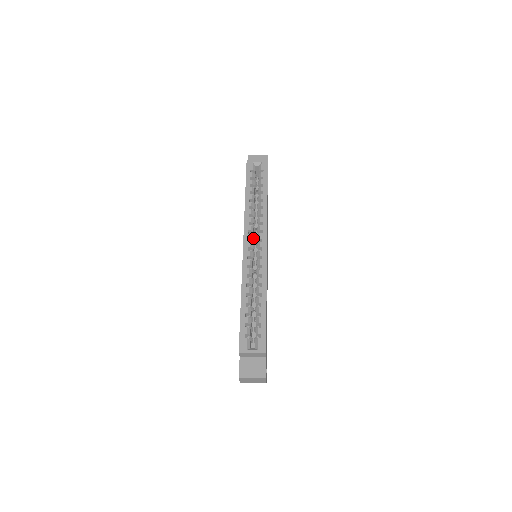
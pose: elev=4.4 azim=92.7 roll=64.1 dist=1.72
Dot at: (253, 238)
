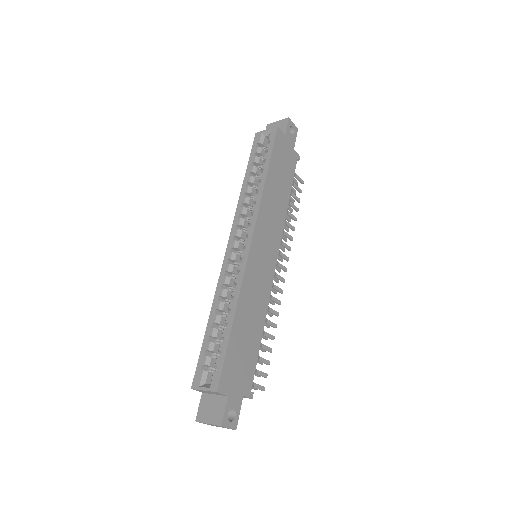
Dot at: occluded
